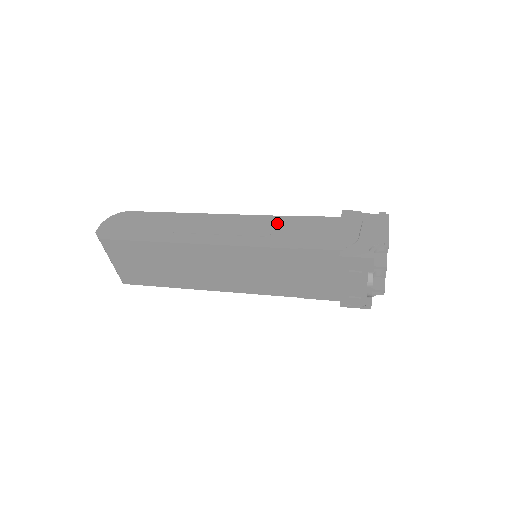
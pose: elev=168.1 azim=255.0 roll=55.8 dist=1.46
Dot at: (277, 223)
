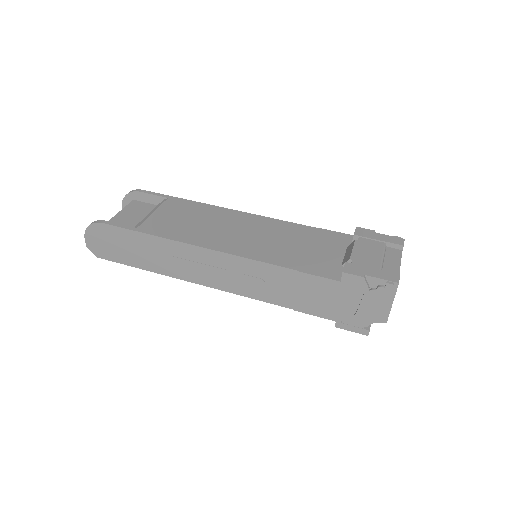
Dot at: (269, 274)
